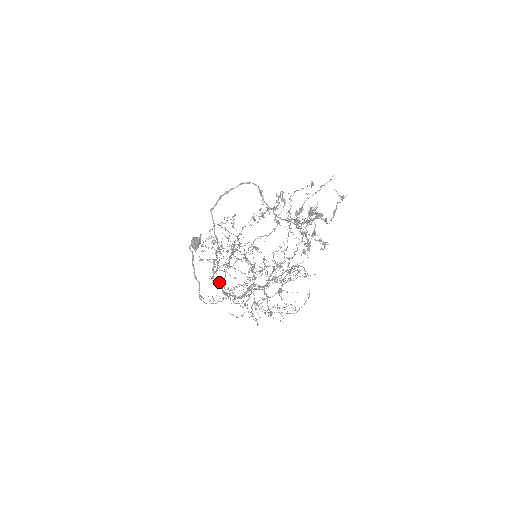
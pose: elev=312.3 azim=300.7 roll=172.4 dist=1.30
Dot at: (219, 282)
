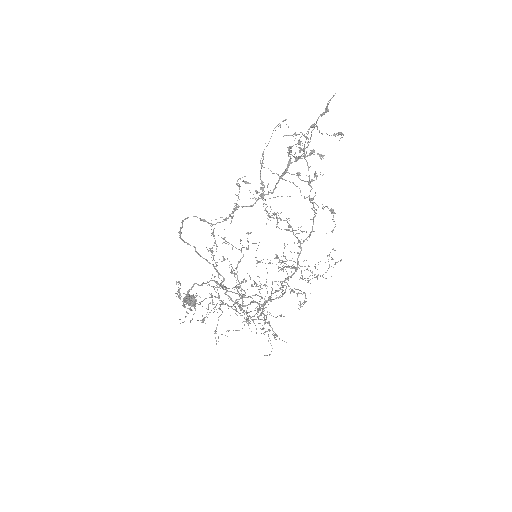
Dot at: (251, 302)
